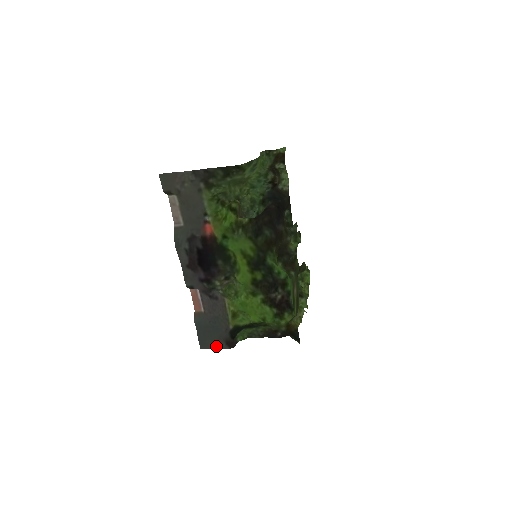
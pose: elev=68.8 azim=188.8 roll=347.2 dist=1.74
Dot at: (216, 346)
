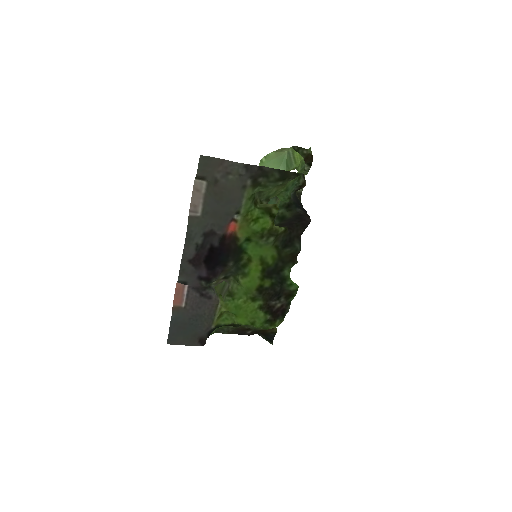
Dot at: (187, 343)
